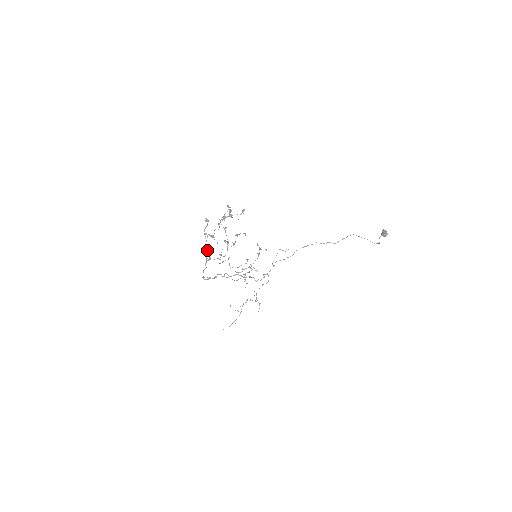
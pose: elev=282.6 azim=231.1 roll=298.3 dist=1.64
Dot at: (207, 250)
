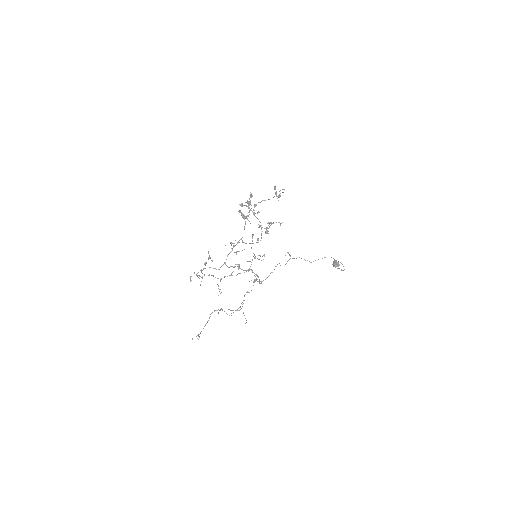
Dot at: occluded
